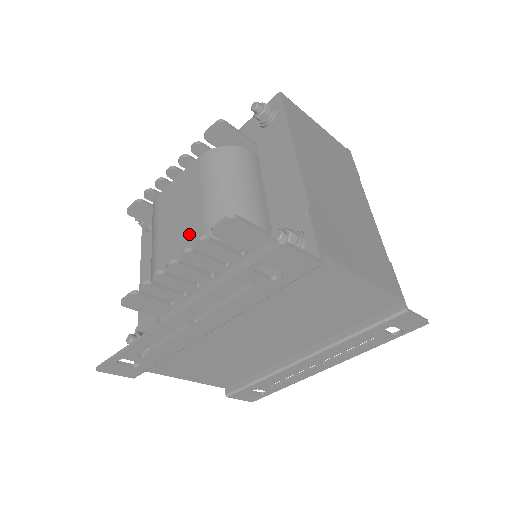
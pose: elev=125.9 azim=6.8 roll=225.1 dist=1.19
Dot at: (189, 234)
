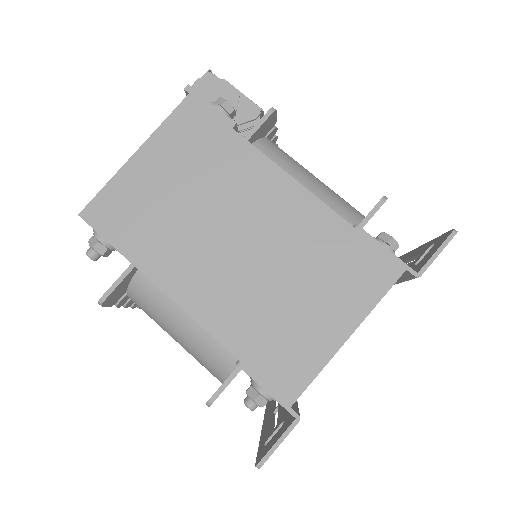
Dot at: occluded
